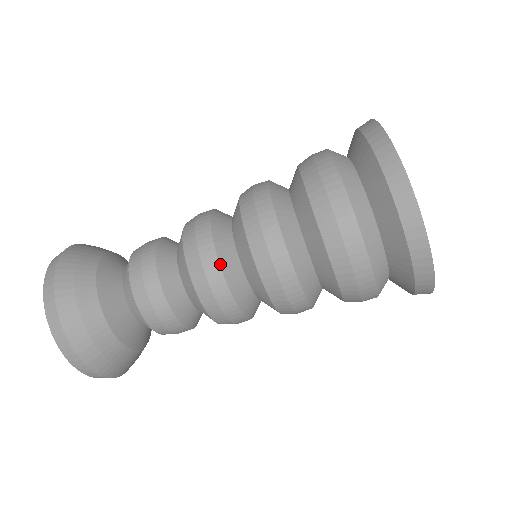
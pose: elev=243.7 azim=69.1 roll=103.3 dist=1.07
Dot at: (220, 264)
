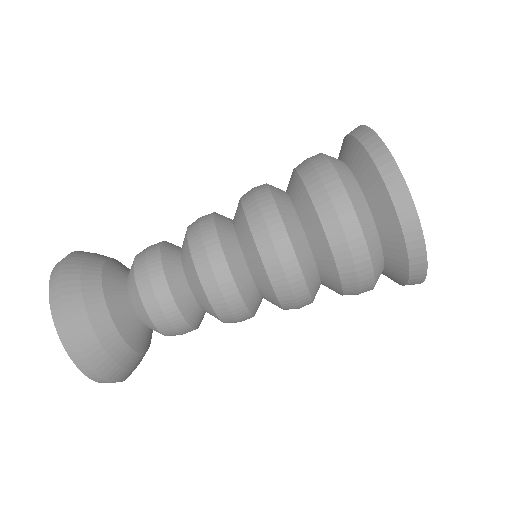
Dot at: (221, 244)
